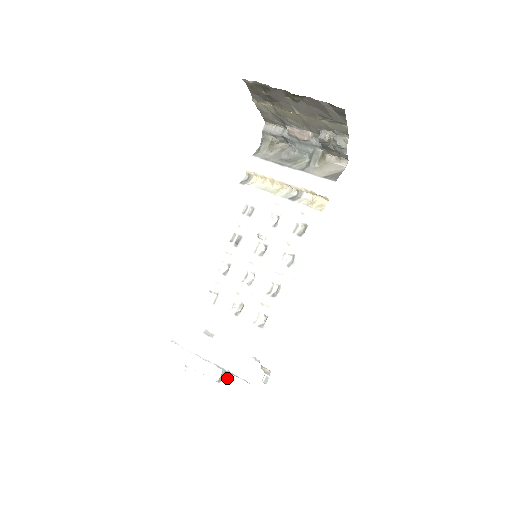
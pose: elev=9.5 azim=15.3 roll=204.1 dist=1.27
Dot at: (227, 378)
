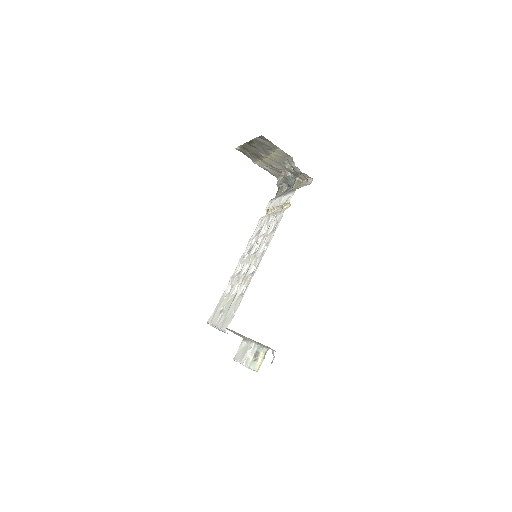
Dot at: (257, 369)
